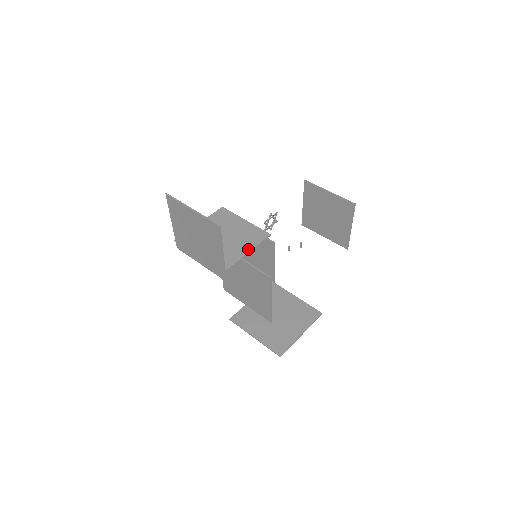
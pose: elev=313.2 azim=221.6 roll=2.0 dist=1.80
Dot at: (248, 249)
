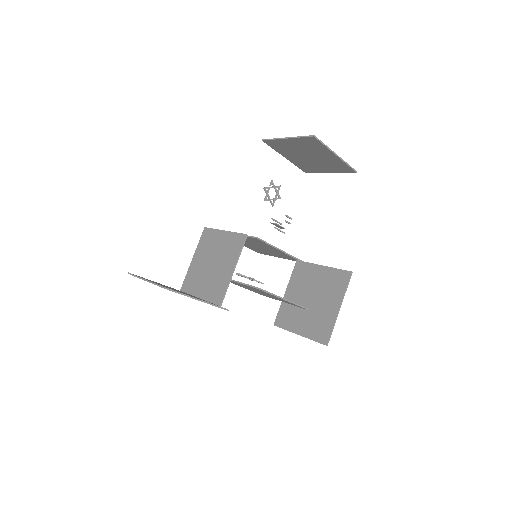
Dot at: (232, 265)
